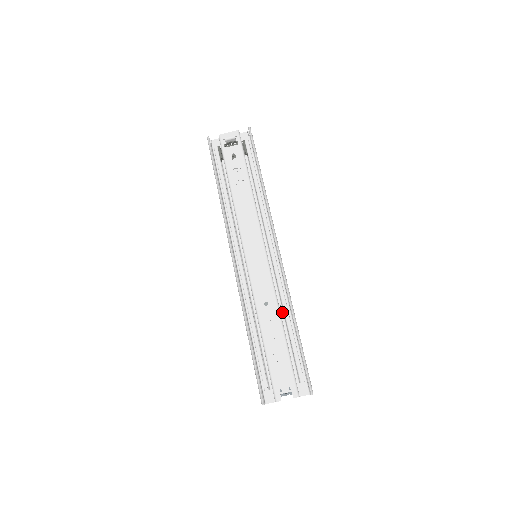
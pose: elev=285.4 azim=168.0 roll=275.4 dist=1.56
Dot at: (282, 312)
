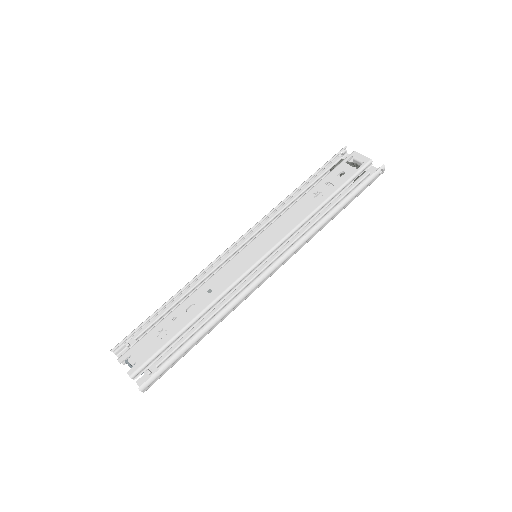
Dot at: occluded
